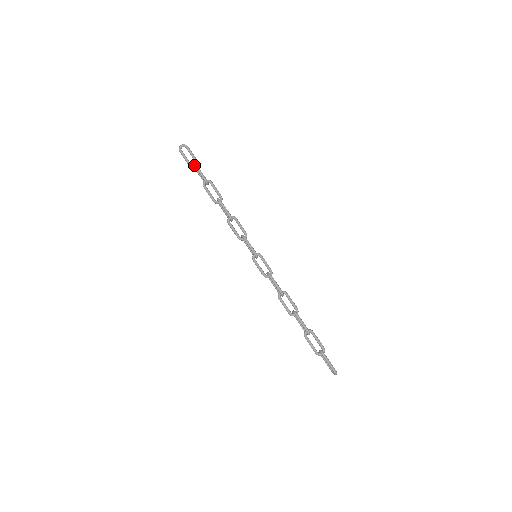
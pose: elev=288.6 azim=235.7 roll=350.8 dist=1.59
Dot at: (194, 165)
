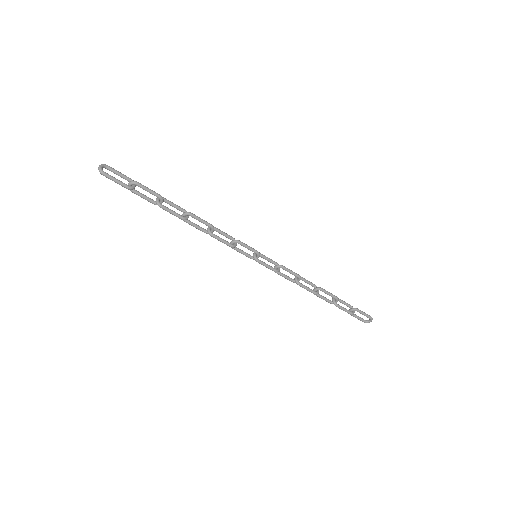
Dot at: (136, 184)
